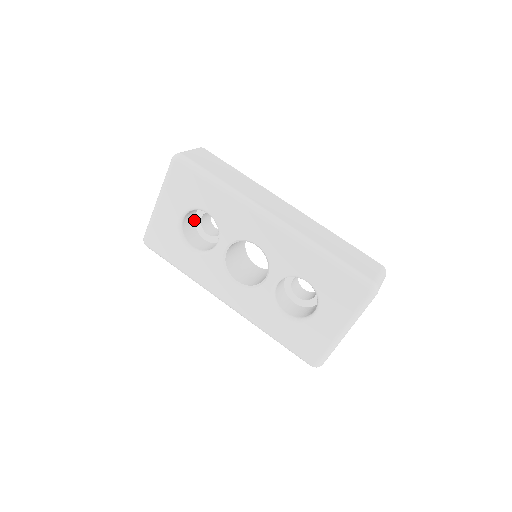
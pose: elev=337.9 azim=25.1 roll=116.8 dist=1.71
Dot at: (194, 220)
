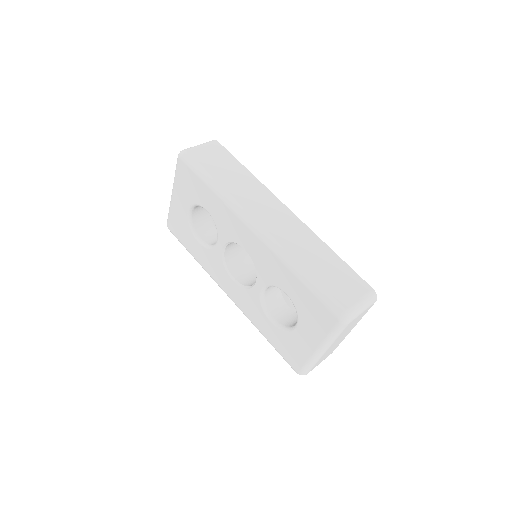
Dot at: occluded
